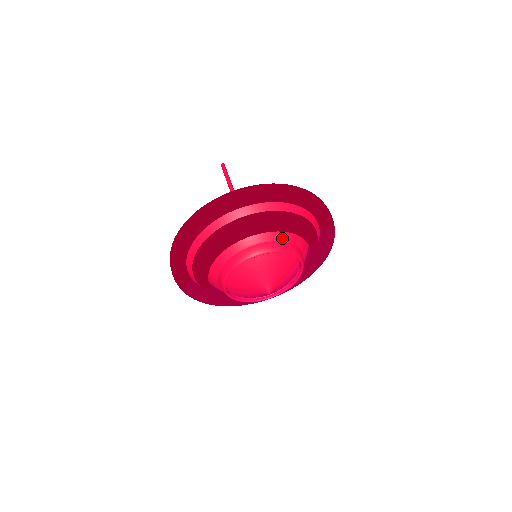
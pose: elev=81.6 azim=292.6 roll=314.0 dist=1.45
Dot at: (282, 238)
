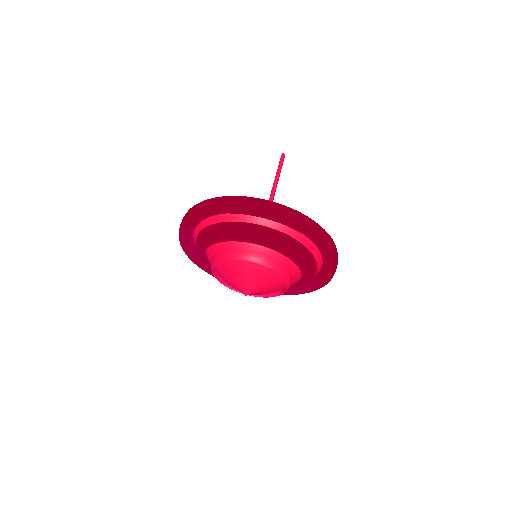
Dot at: (293, 270)
